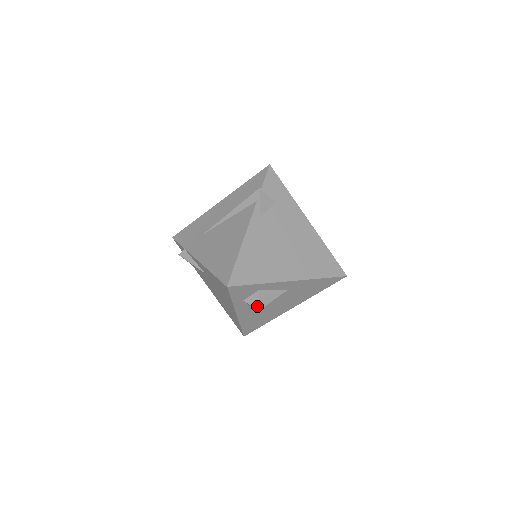
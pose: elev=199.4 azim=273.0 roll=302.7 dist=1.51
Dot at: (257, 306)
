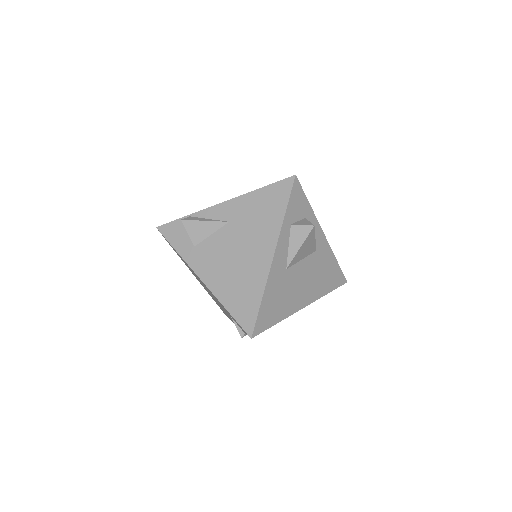
Dot at: (311, 224)
